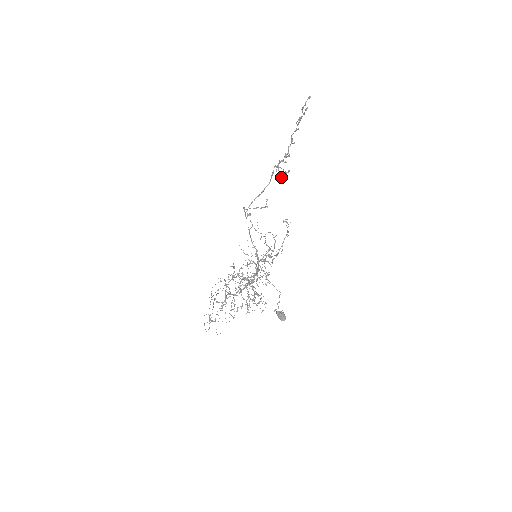
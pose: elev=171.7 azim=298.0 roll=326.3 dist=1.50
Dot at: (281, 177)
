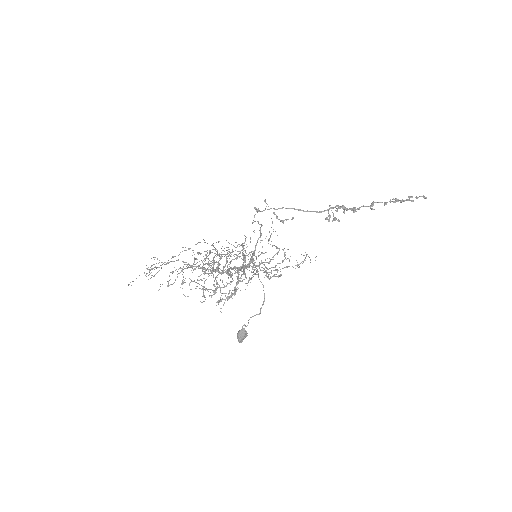
Dot at: occluded
